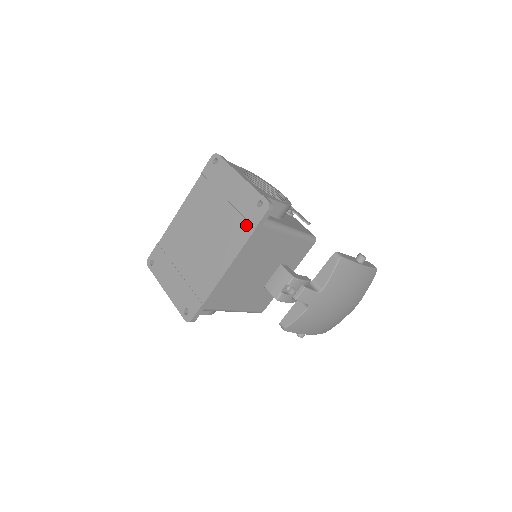
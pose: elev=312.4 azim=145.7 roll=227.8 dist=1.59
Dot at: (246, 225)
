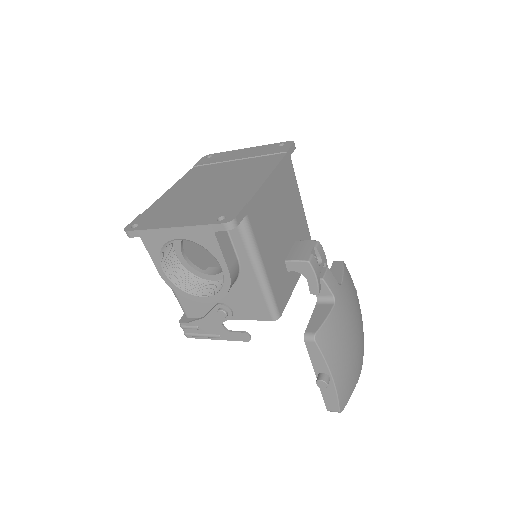
Dot at: (273, 156)
